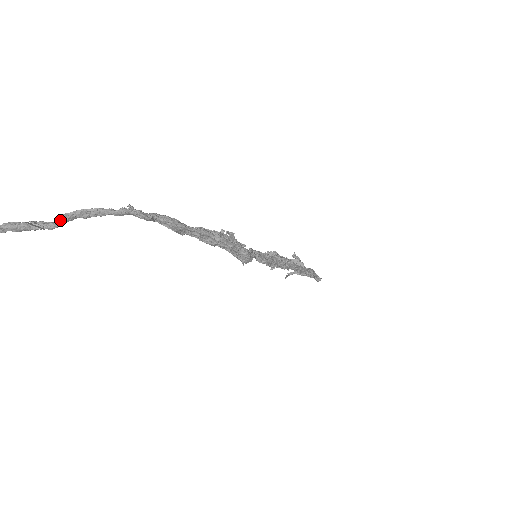
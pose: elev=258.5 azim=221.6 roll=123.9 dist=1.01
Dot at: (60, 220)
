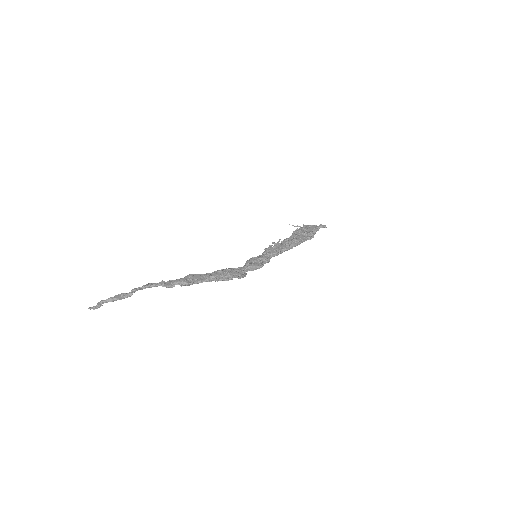
Dot at: (131, 293)
